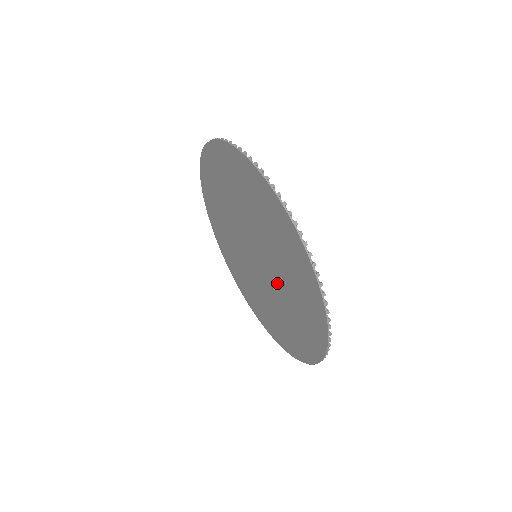
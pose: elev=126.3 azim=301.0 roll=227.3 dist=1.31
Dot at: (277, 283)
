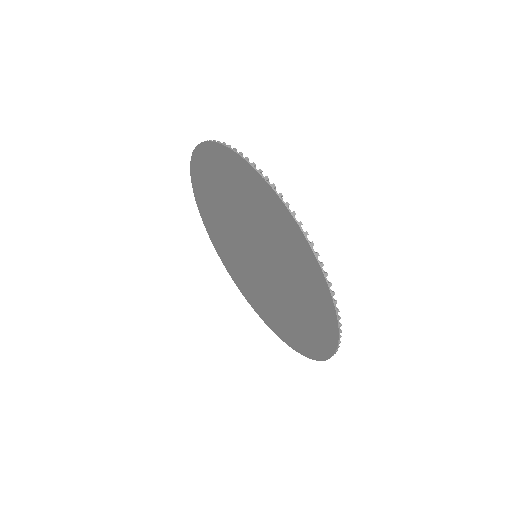
Dot at: (273, 292)
